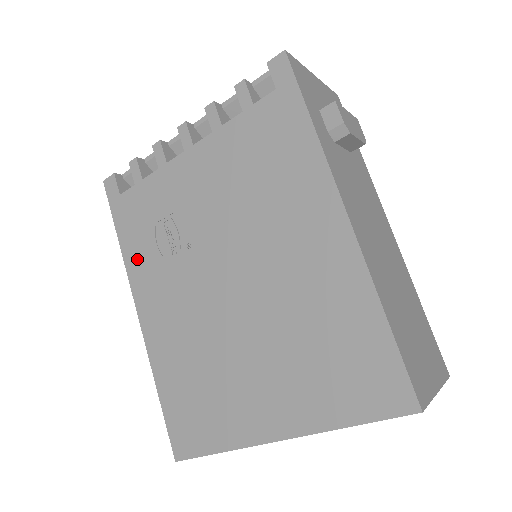
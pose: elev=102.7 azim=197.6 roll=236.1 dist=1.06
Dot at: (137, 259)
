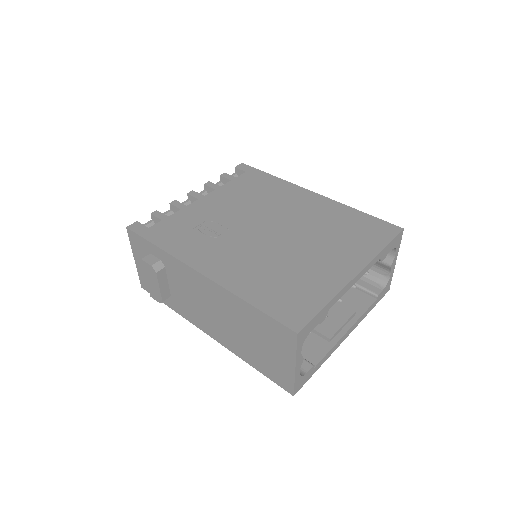
Dot at: (184, 249)
